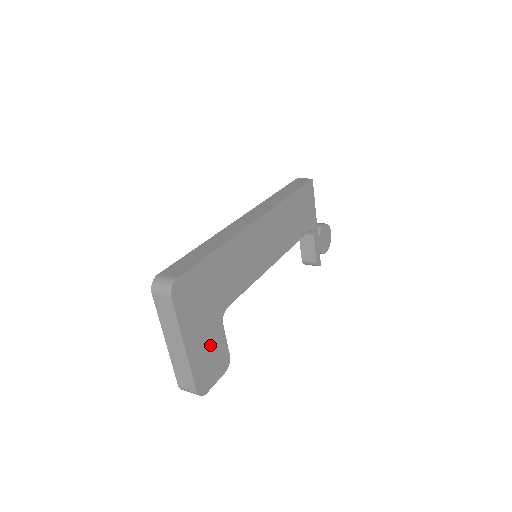
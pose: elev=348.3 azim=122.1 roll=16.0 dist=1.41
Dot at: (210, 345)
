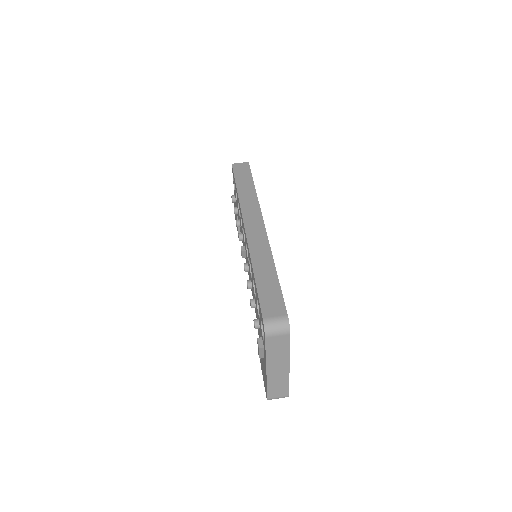
Dot at: occluded
